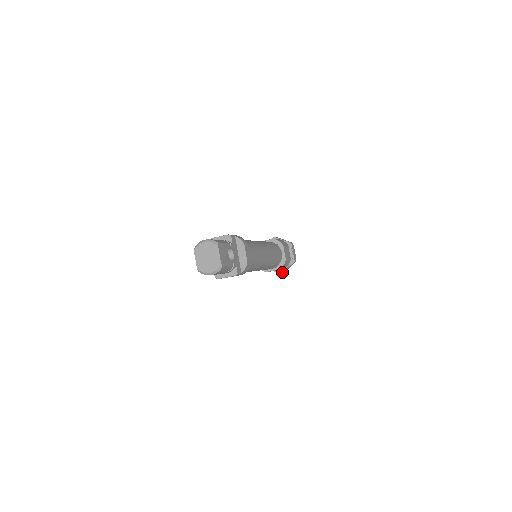
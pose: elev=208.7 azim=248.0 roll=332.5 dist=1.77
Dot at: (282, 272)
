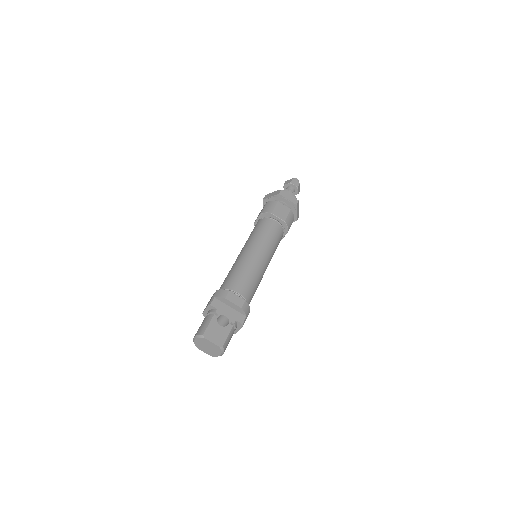
Dot at: (296, 219)
